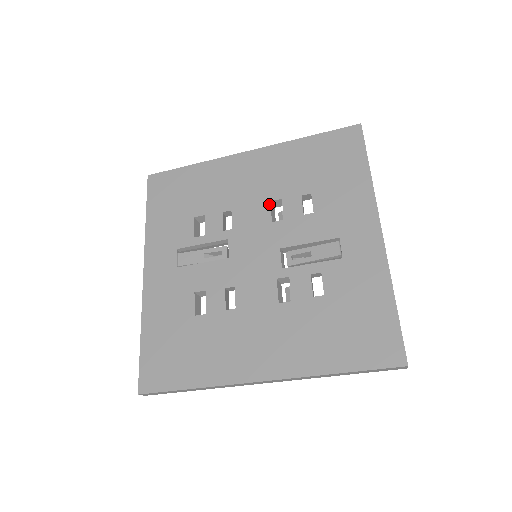
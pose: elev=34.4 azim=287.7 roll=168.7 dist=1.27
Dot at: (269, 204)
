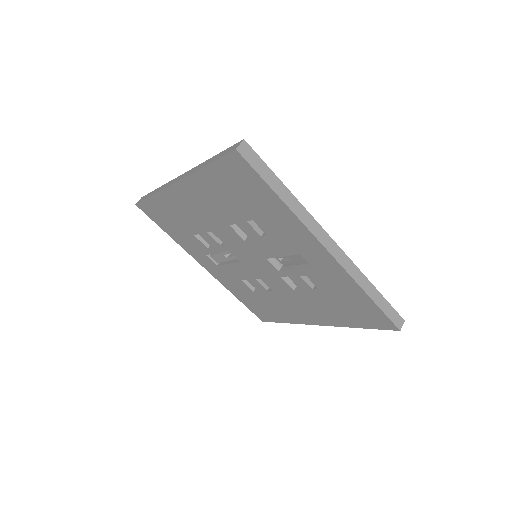
Dot at: (231, 228)
